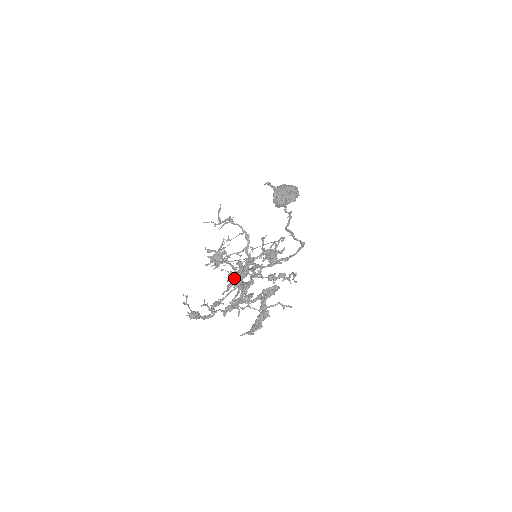
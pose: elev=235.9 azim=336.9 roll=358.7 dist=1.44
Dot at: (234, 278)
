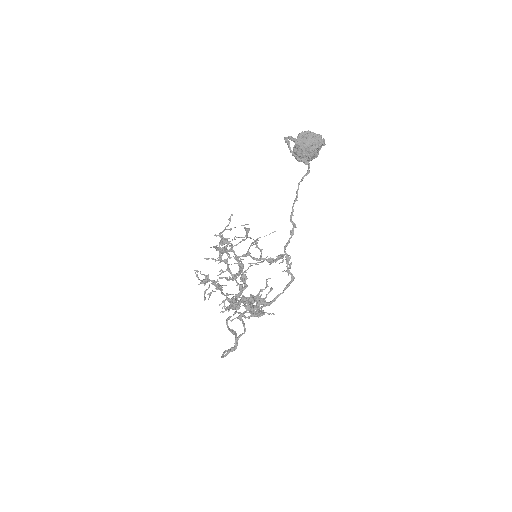
Dot at: (229, 309)
